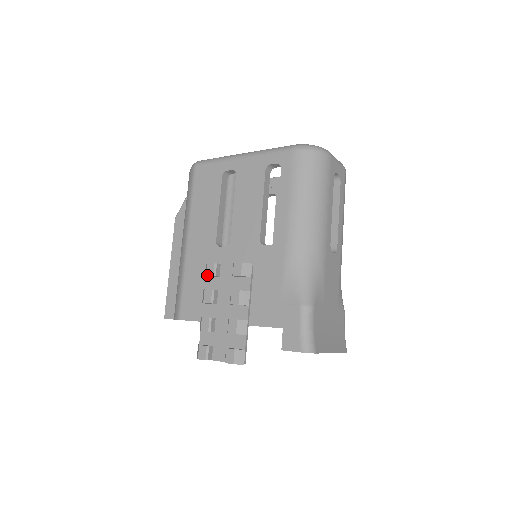
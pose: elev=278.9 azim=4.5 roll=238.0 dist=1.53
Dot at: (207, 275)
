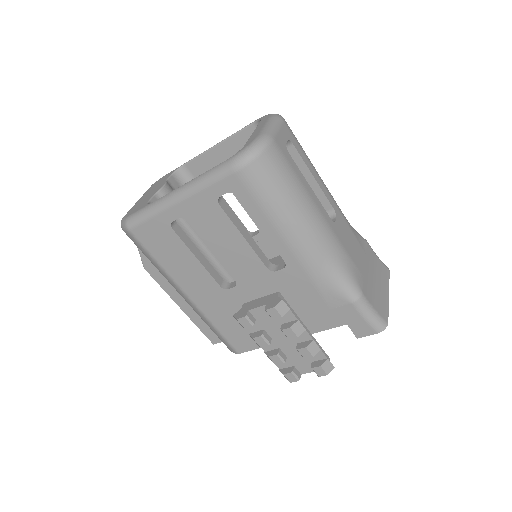
Dot at: occluded
